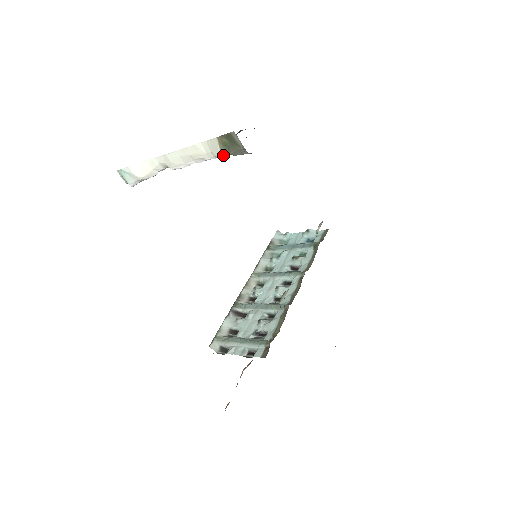
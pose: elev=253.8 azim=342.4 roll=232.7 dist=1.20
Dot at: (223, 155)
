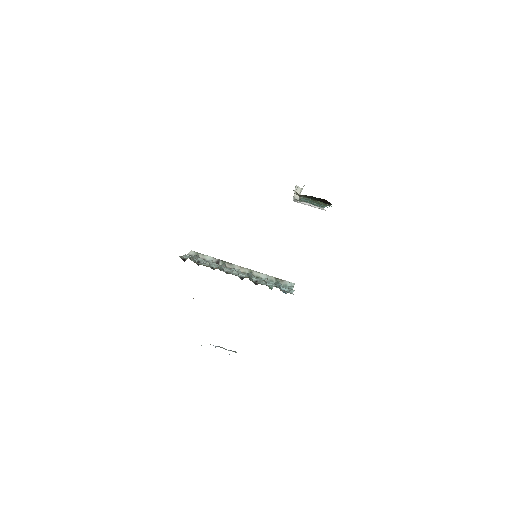
Dot at: occluded
